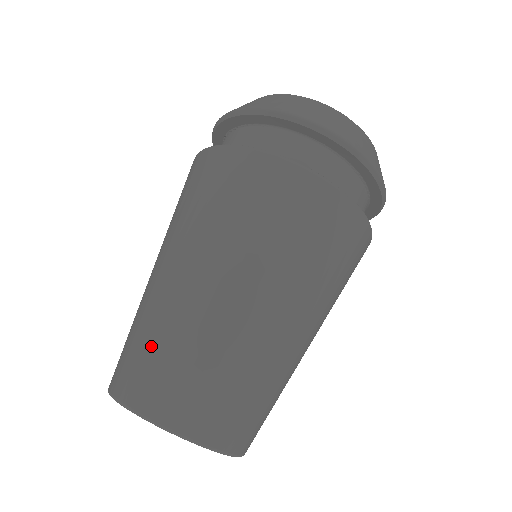
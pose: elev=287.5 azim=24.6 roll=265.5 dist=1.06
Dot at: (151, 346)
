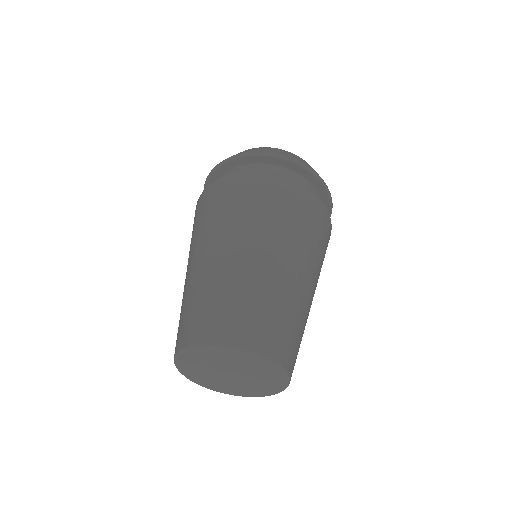
Dot at: (189, 307)
